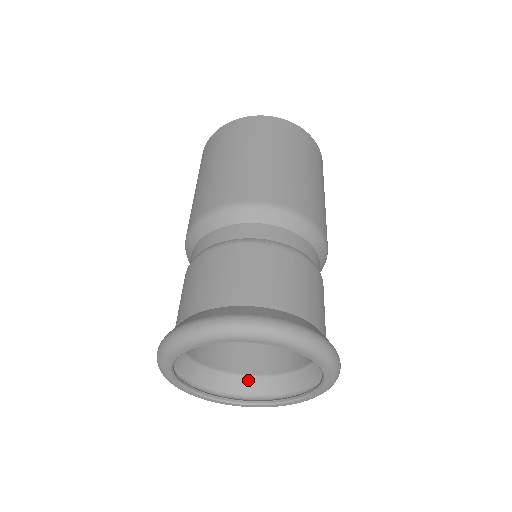
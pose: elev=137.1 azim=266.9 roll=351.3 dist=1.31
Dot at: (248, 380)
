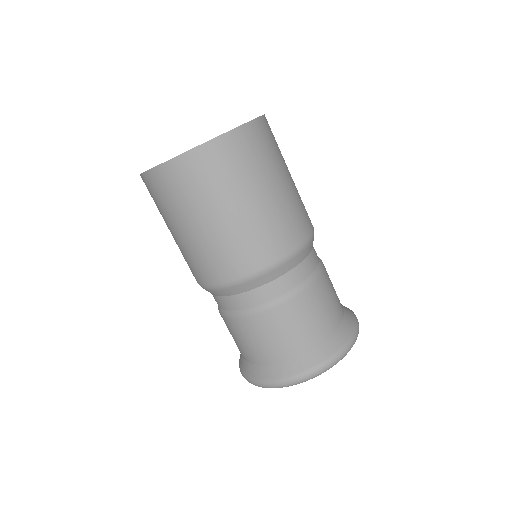
Dot at: occluded
